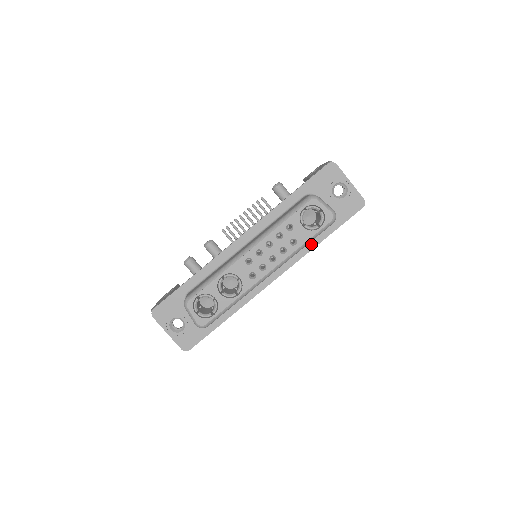
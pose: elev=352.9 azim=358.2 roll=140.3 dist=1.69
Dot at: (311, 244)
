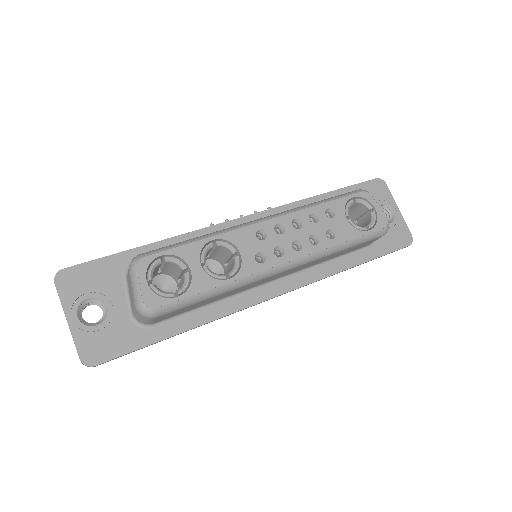
Dot at: (339, 265)
